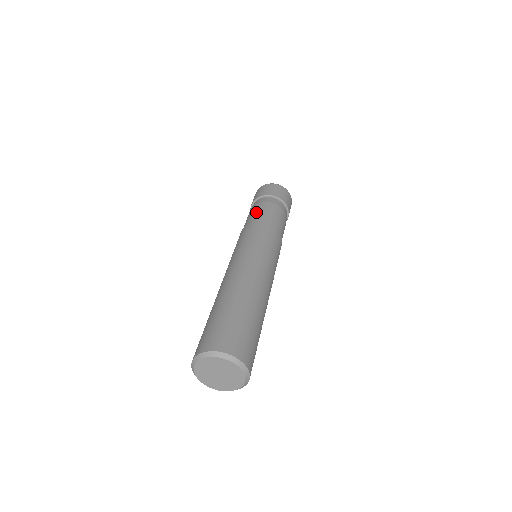
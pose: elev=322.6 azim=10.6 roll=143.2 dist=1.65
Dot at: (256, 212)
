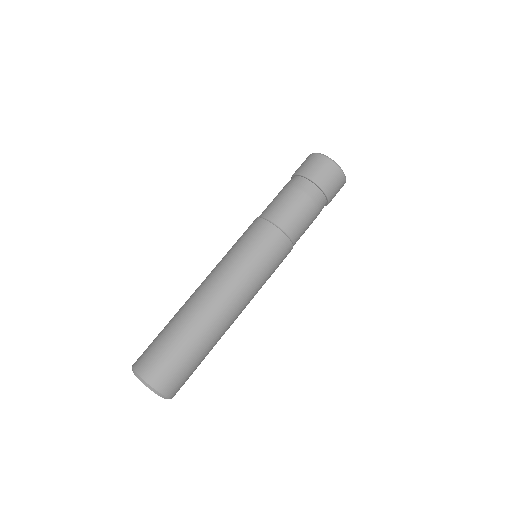
Dot at: (283, 203)
